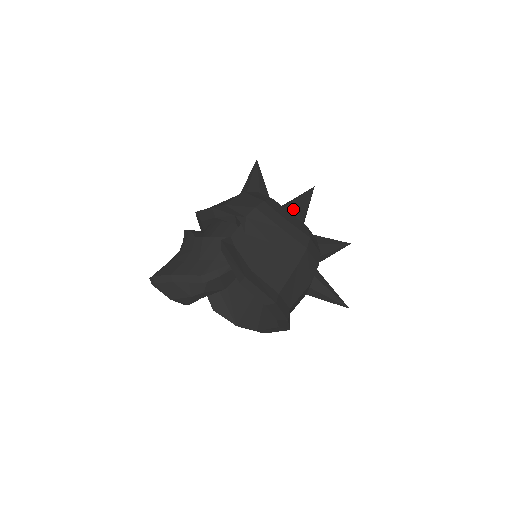
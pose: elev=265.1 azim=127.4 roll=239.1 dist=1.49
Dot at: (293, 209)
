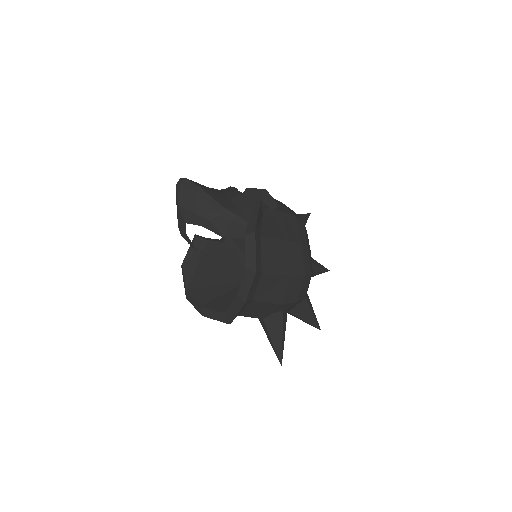
Dot at: occluded
